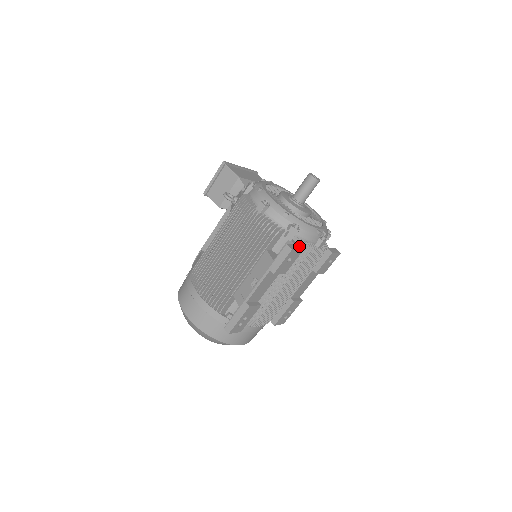
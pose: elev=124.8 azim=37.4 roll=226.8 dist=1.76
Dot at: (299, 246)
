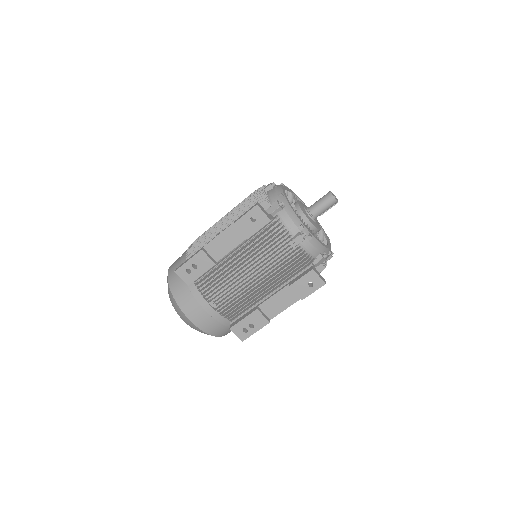
Dot at: (273, 221)
